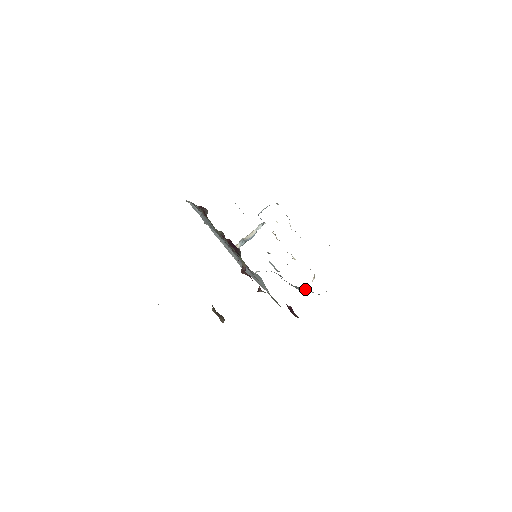
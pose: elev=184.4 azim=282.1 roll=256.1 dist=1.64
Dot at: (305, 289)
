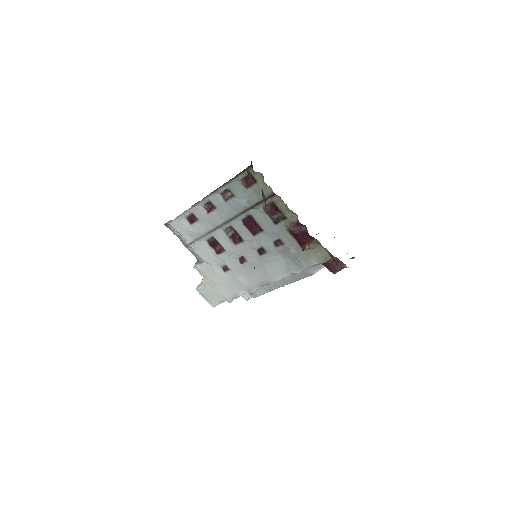
Dot at: occluded
